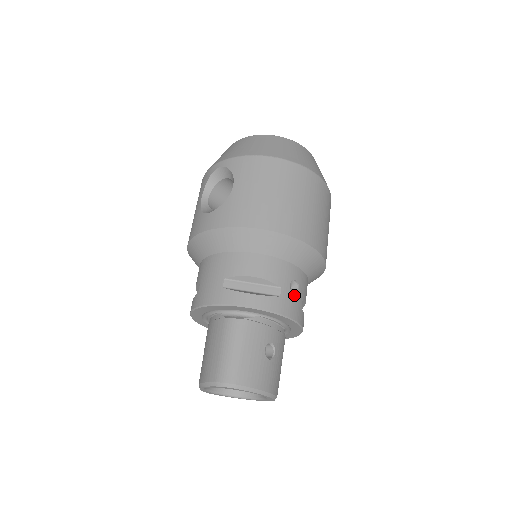
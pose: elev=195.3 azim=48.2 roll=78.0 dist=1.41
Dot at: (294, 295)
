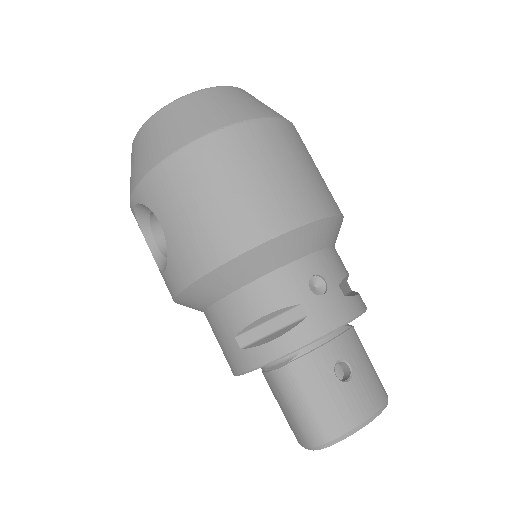
Dot at: (324, 295)
